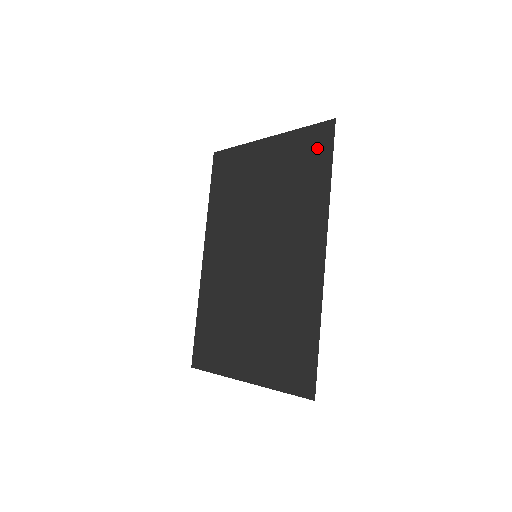
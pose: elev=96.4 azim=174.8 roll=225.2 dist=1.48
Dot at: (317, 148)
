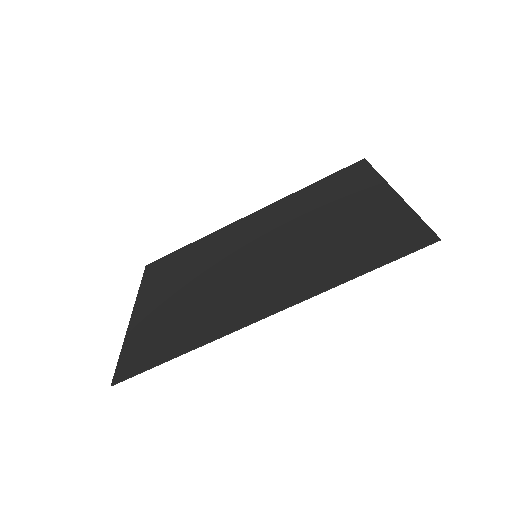
Dot at: (394, 242)
